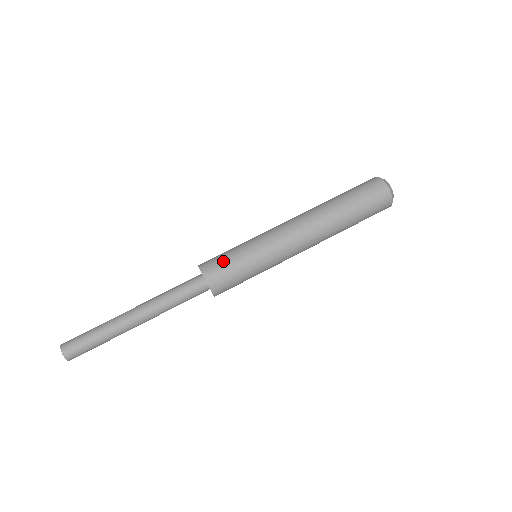
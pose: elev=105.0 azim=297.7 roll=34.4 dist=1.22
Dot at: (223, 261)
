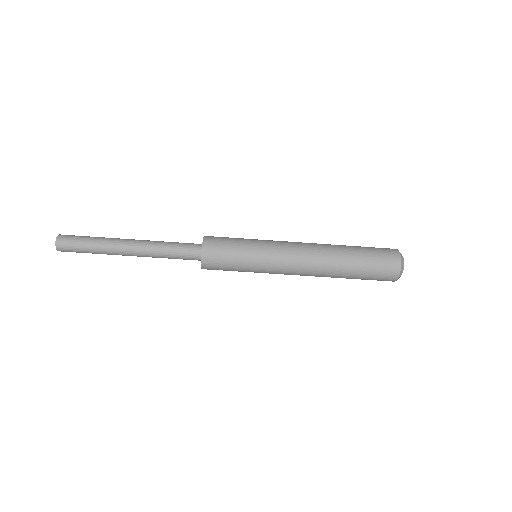
Dot at: (224, 266)
